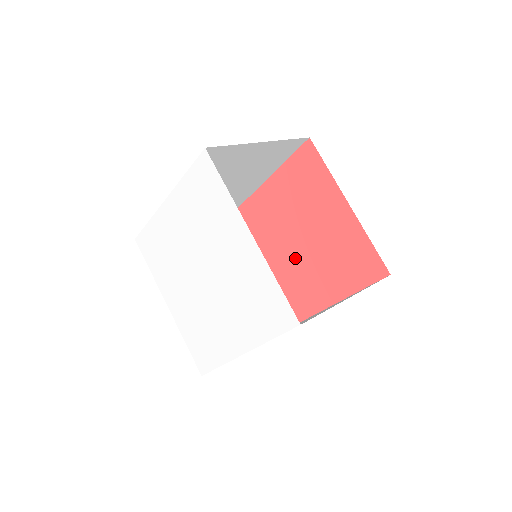
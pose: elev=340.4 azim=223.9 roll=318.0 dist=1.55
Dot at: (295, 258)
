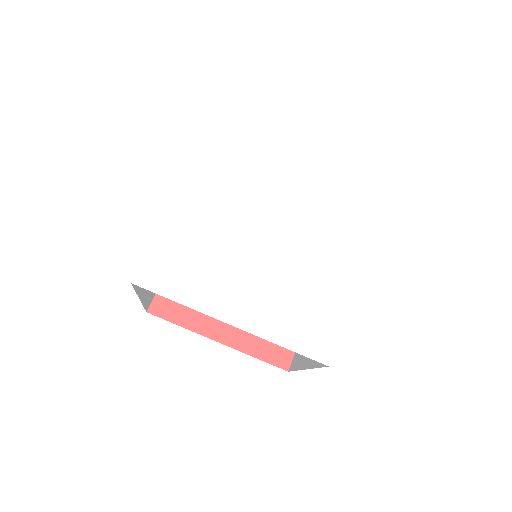
Dot at: occluded
